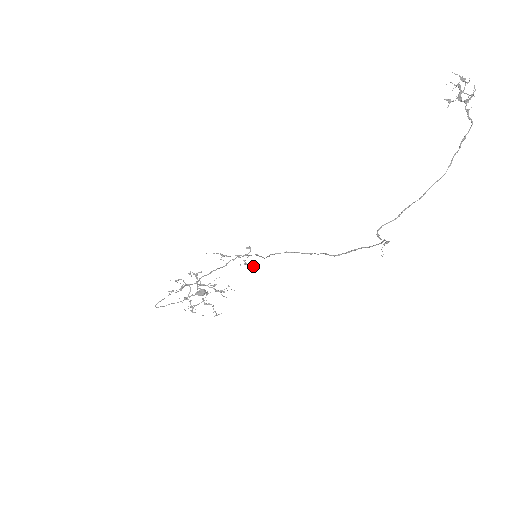
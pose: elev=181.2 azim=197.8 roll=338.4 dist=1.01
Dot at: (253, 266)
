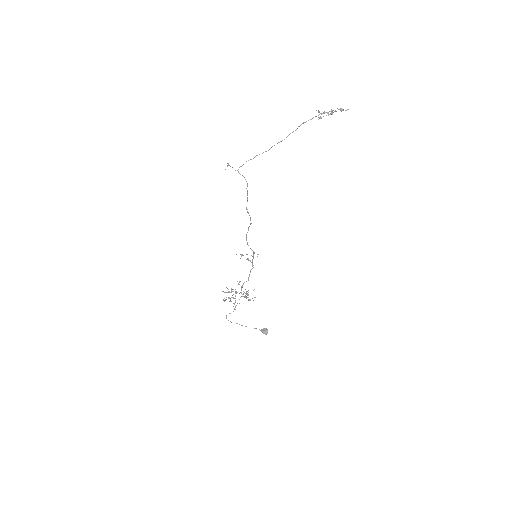
Dot at: (252, 262)
